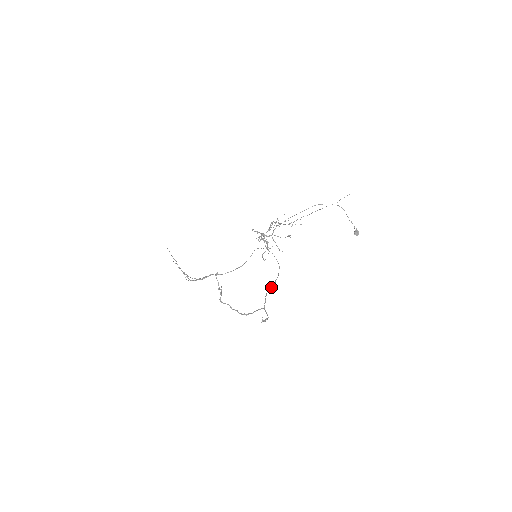
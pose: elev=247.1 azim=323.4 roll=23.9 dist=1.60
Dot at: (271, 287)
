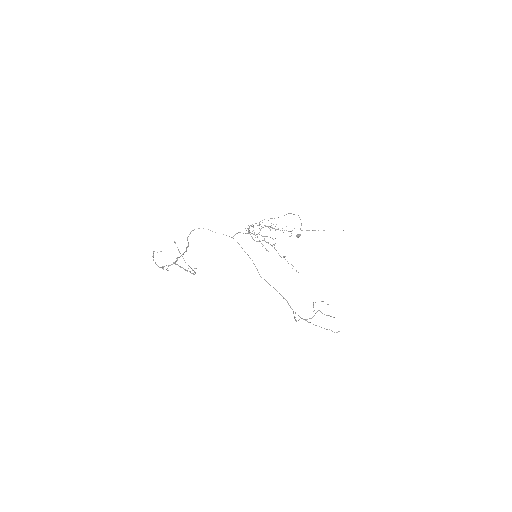
Dot at: occluded
